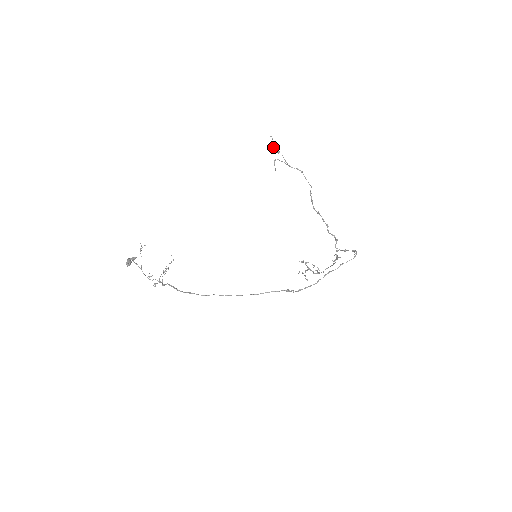
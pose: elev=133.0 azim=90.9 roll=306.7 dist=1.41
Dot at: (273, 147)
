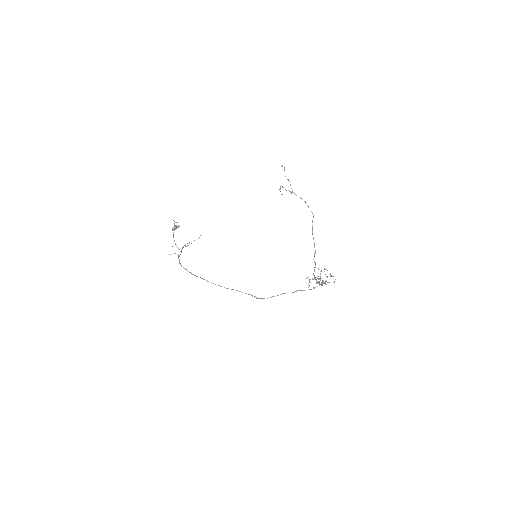
Dot at: occluded
